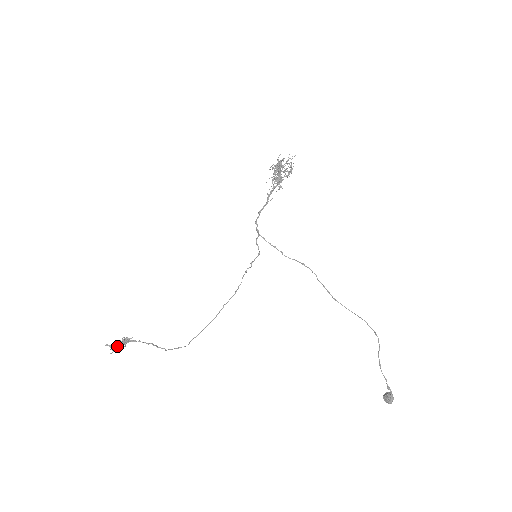
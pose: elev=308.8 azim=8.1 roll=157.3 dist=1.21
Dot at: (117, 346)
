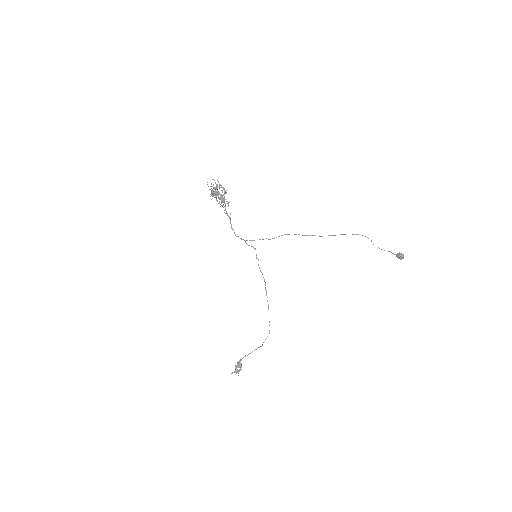
Dot at: (238, 371)
